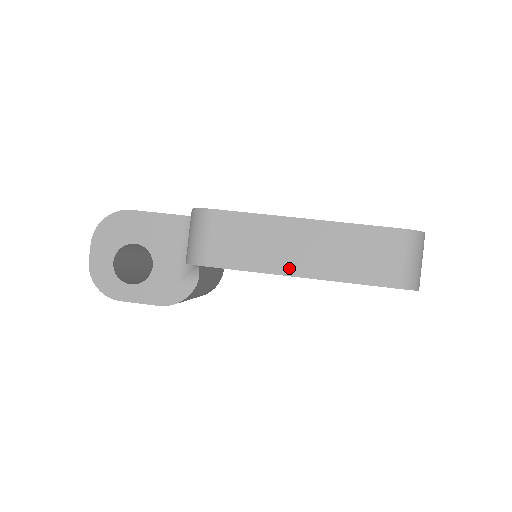
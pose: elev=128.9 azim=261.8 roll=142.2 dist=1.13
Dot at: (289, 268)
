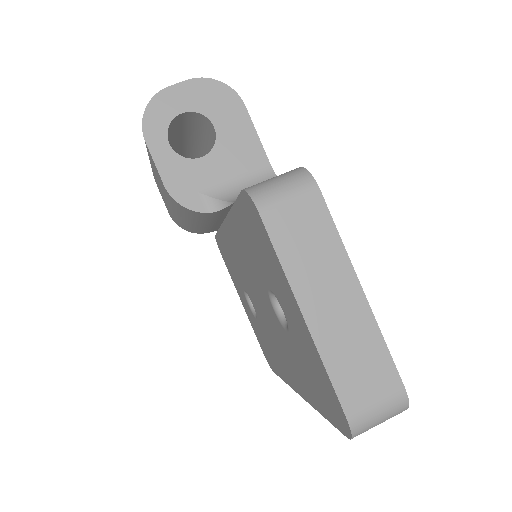
Dot at: (306, 299)
